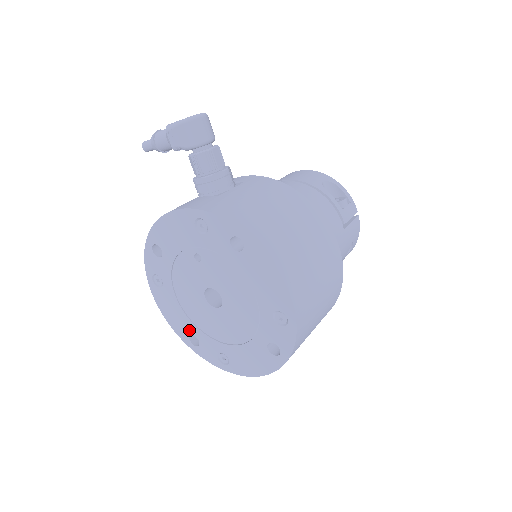
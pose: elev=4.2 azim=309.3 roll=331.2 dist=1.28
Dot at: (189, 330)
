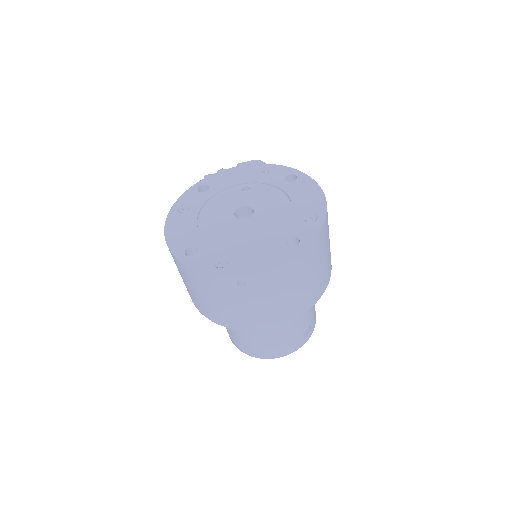
Dot at: (192, 242)
